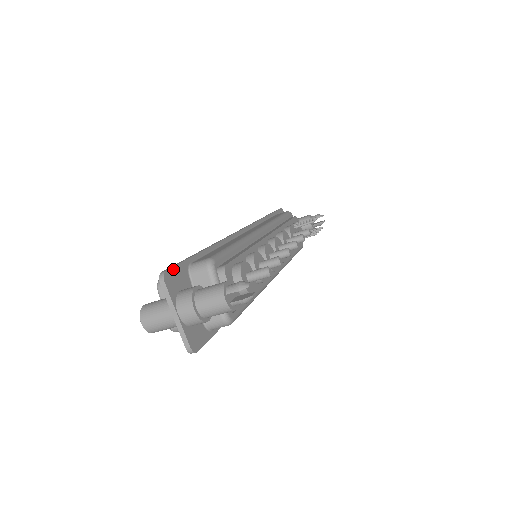
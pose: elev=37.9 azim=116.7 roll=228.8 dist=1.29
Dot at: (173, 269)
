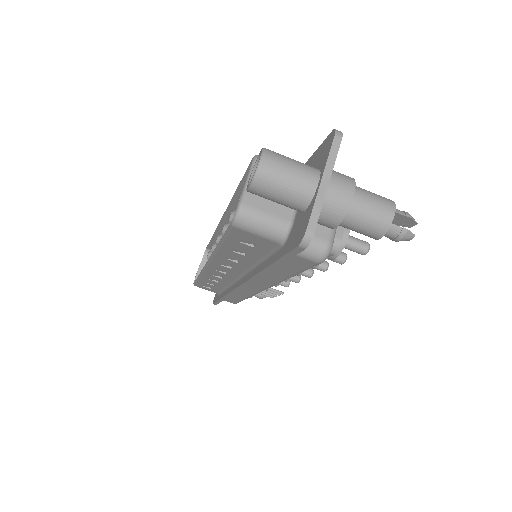
Dot at: occluded
